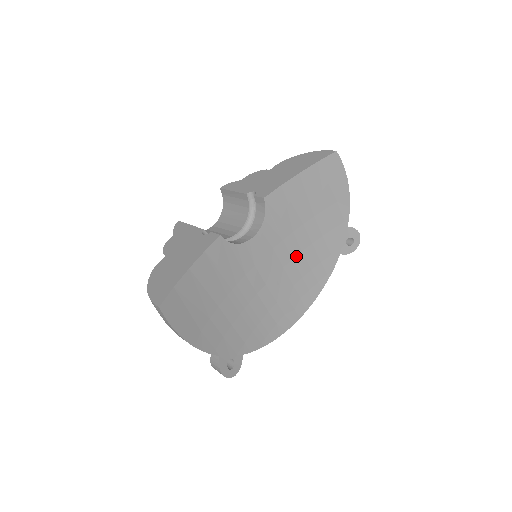
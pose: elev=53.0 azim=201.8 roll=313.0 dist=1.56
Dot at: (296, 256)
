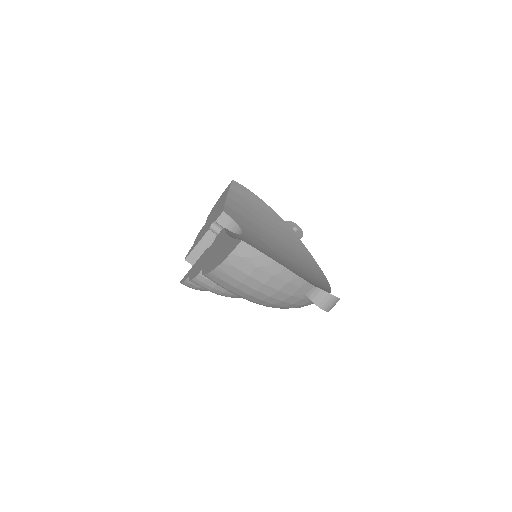
Dot at: (278, 244)
